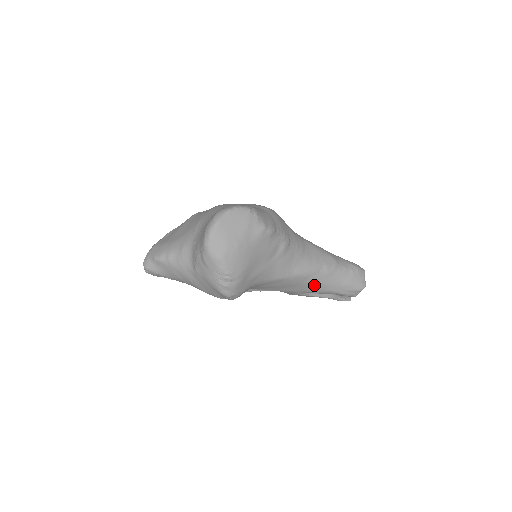
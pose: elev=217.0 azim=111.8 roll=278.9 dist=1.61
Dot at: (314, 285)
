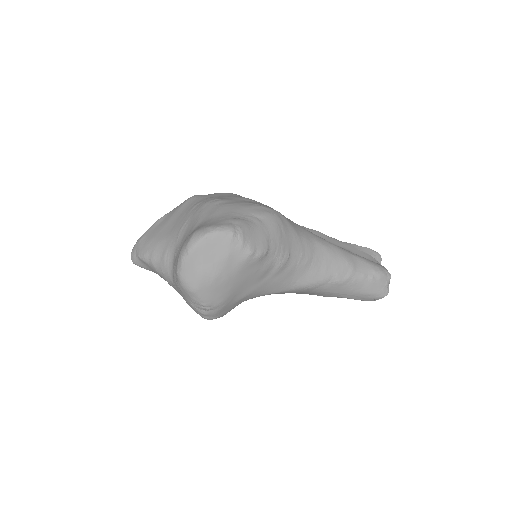
Dot at: (322, 293)
